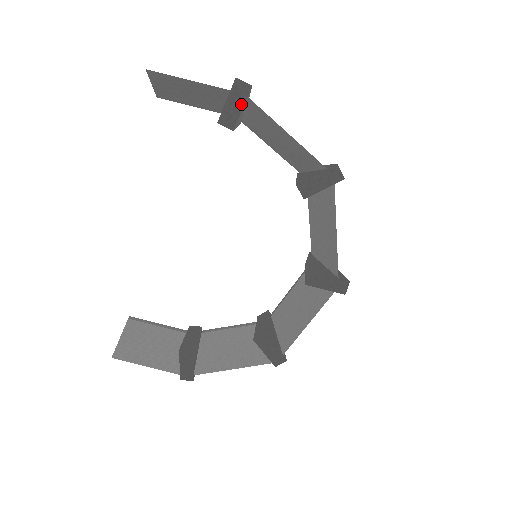
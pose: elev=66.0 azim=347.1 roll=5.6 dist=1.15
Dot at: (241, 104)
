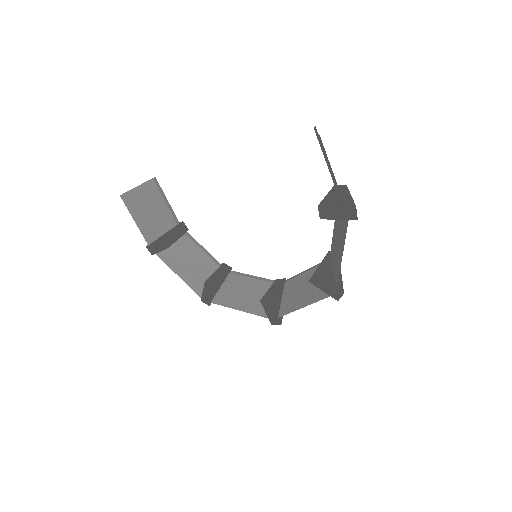
Dot at: (341, 217)
